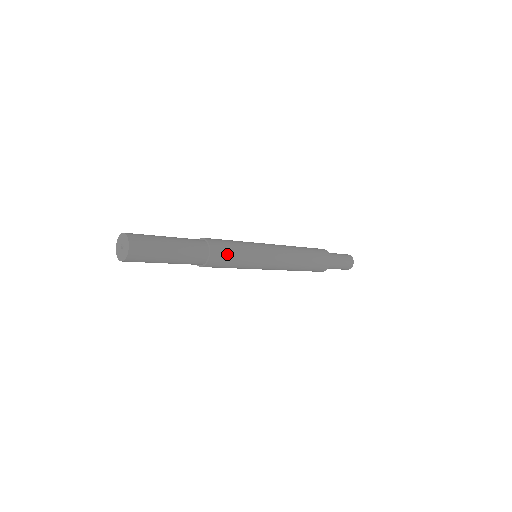
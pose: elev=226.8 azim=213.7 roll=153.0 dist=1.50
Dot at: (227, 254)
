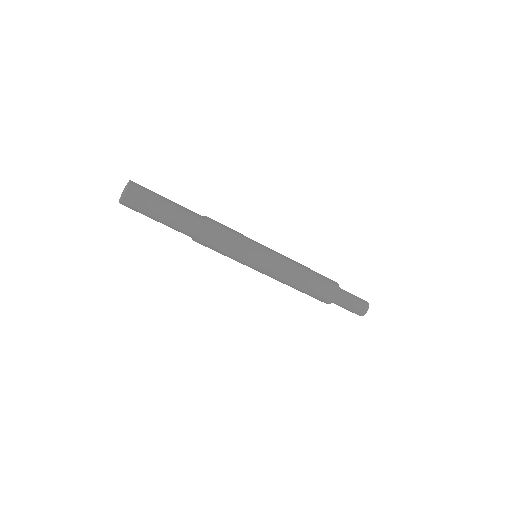
Dot at: (218, 243)
